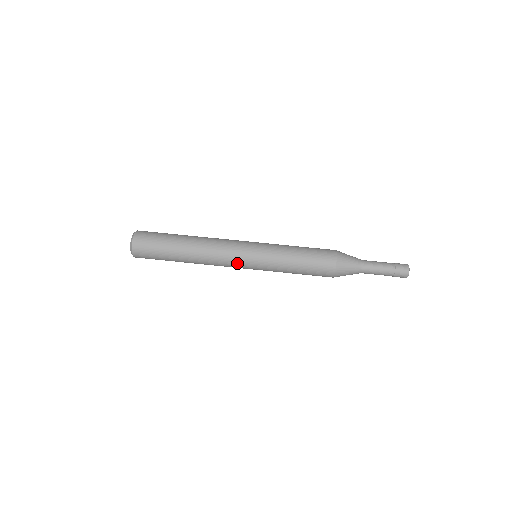
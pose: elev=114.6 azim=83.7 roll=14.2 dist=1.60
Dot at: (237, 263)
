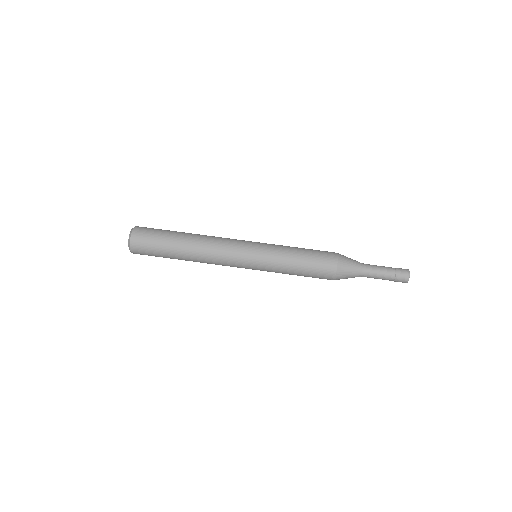
Dot at: (237, 267)
